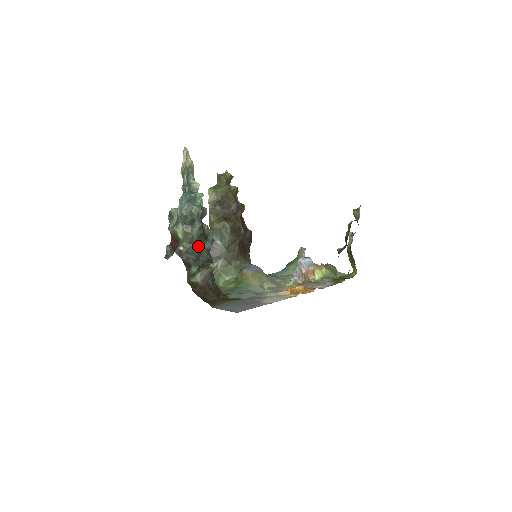
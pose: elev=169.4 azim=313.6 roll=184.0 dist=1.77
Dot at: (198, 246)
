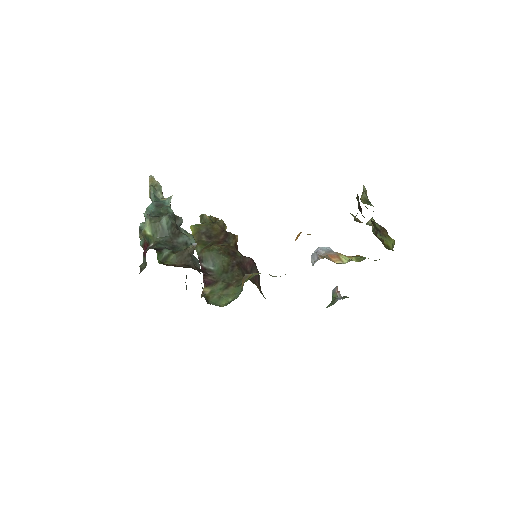
Dot at: (172, 238)
